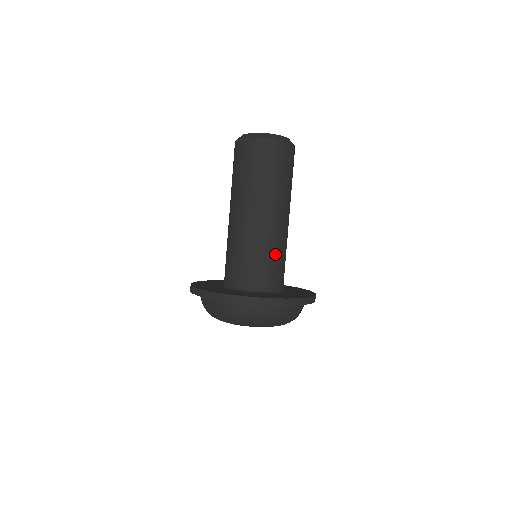
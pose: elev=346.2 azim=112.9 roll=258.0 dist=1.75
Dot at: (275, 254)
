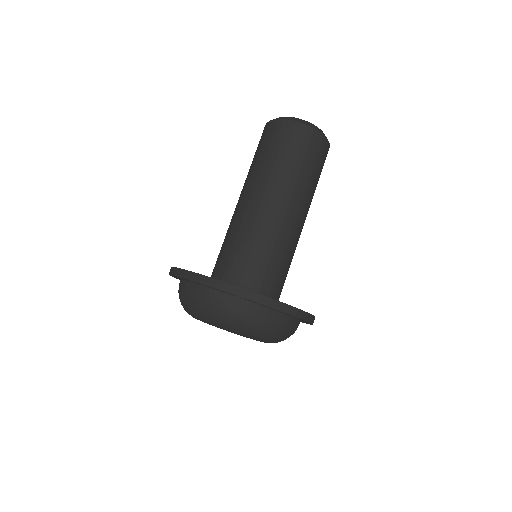
Dot at: (268, 249)
